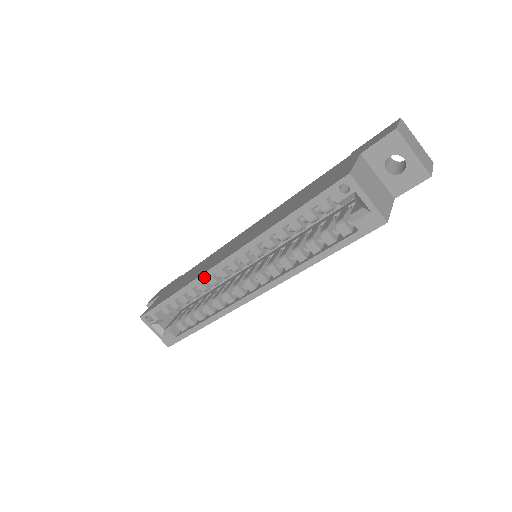
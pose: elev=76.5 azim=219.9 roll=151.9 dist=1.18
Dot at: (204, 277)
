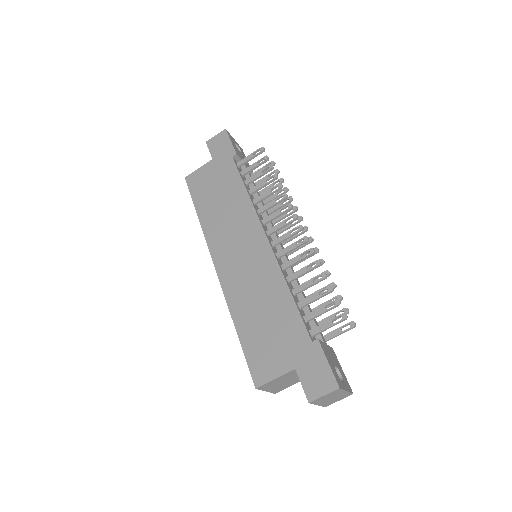
Dot at: (209, 247)
